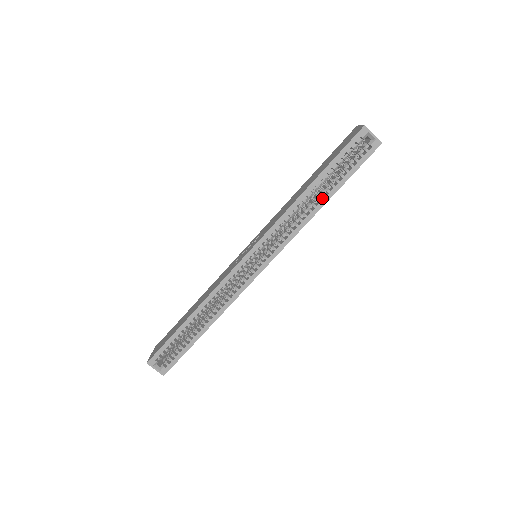
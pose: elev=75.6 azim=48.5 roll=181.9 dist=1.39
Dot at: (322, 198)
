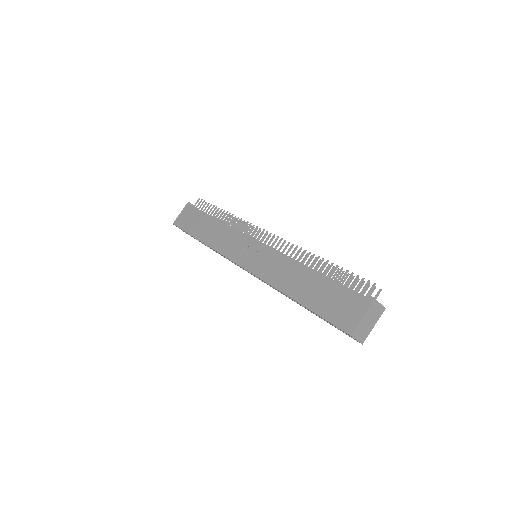
Dot at: occluded
